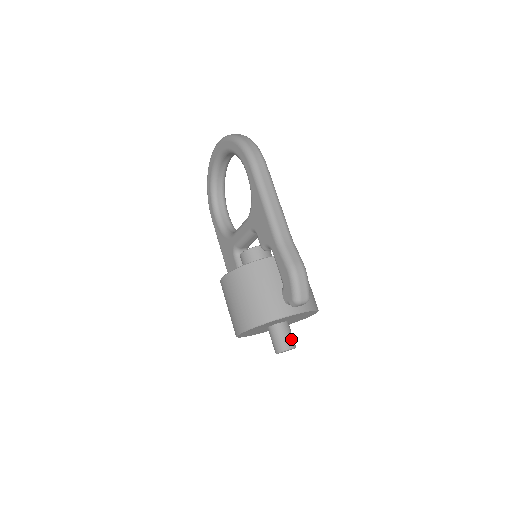
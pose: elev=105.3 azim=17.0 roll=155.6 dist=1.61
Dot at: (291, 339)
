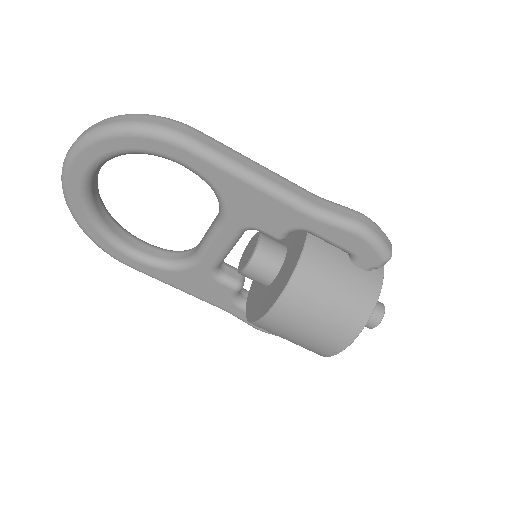
Dot at: occluded
